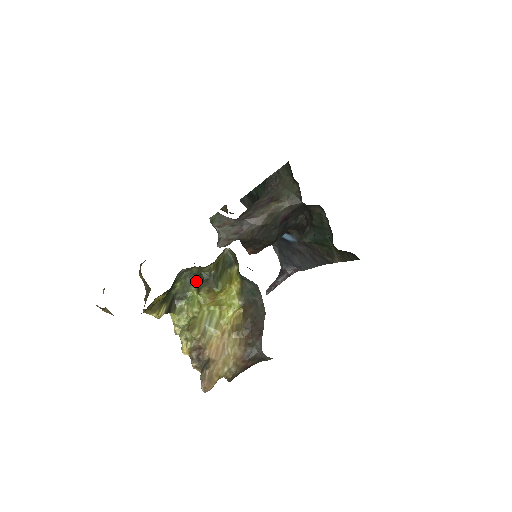
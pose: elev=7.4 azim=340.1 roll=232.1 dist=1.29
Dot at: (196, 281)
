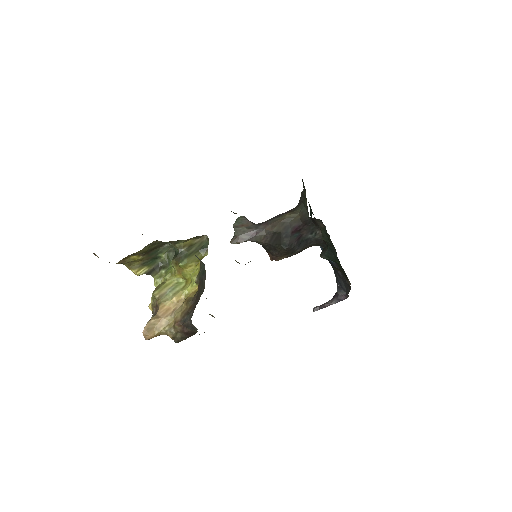
Dot at: occluded
